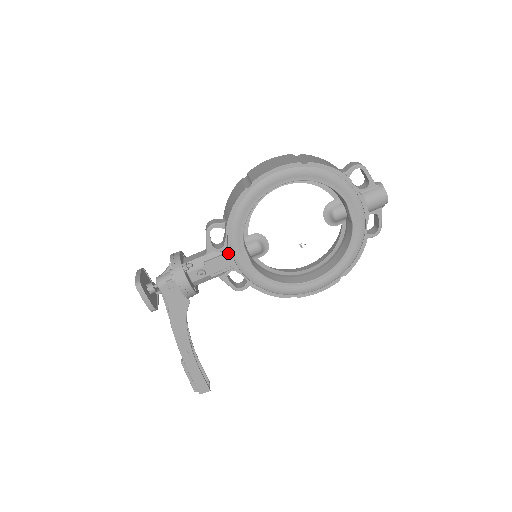
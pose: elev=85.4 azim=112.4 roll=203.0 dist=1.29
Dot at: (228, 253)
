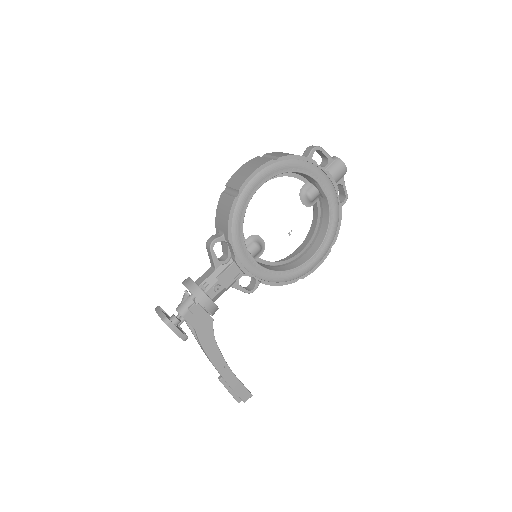
Dot at: (236, 261)
